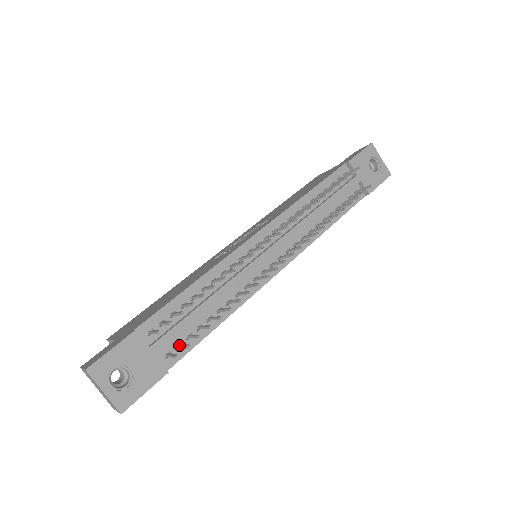
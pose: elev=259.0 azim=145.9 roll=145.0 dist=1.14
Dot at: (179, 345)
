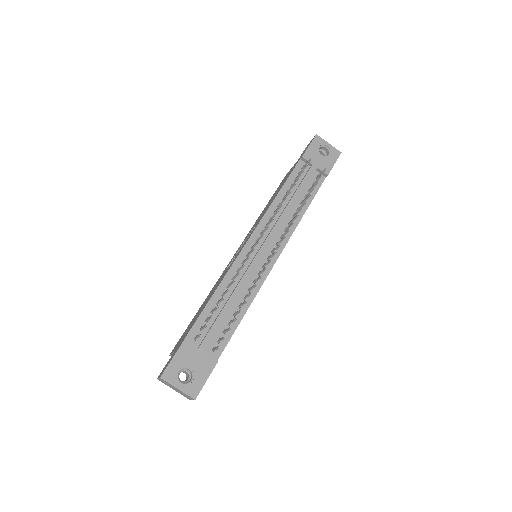
Dot at: (219, 340)
